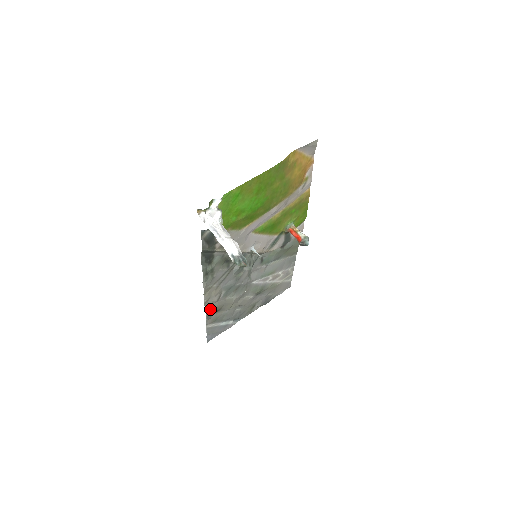
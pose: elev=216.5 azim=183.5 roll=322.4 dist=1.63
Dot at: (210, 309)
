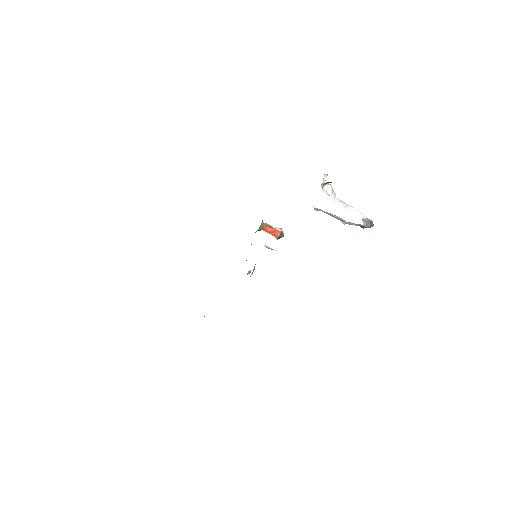
Dot at: occluded
